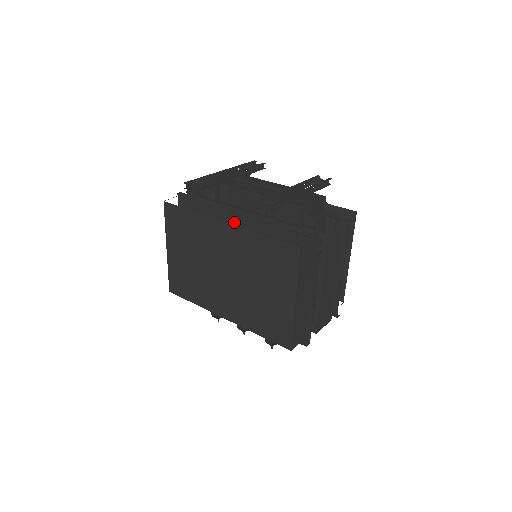
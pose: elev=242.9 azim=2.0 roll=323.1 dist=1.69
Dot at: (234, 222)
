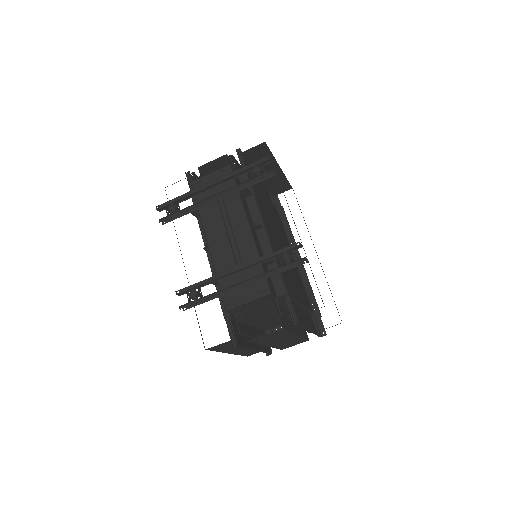
Dot at: occluded
